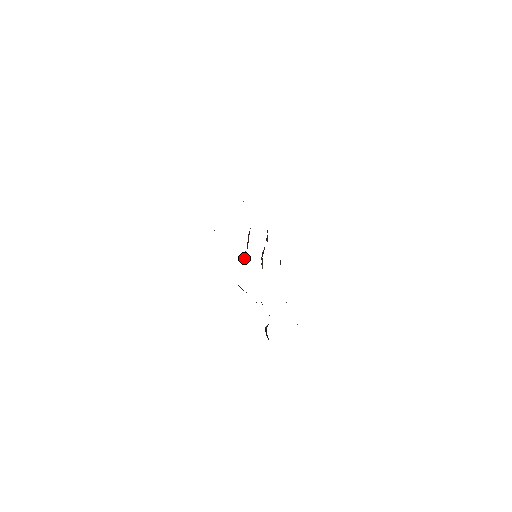
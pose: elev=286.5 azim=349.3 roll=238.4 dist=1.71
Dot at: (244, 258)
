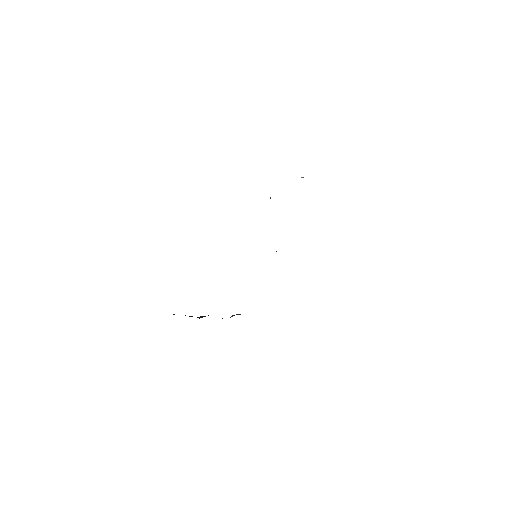
Dot at: occluded
